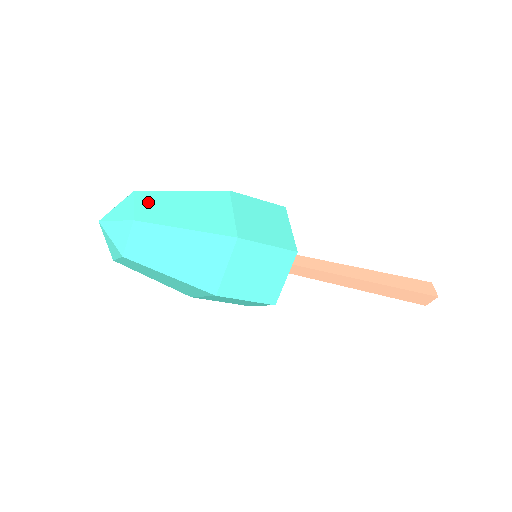
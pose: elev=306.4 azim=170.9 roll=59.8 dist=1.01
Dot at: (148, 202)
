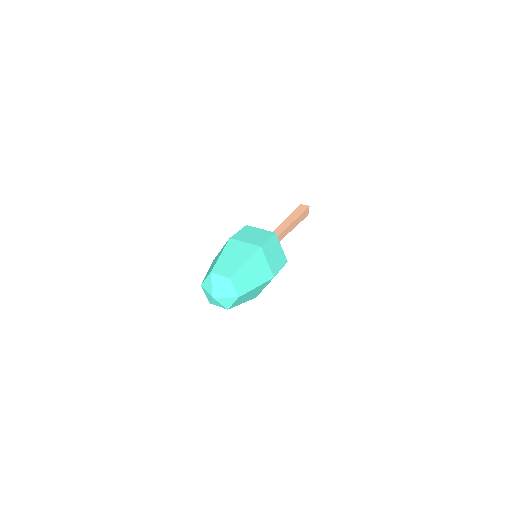
Dot at: (221, 269)
